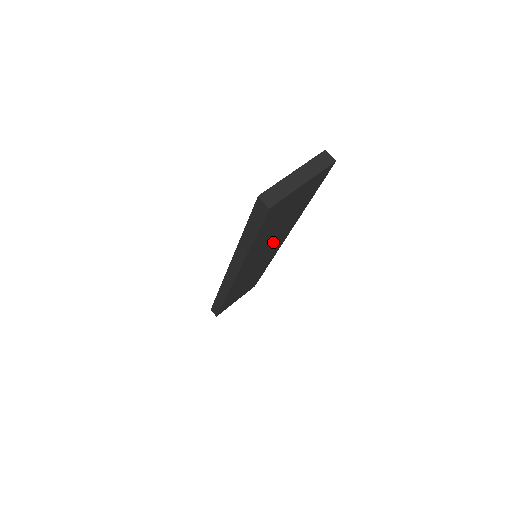
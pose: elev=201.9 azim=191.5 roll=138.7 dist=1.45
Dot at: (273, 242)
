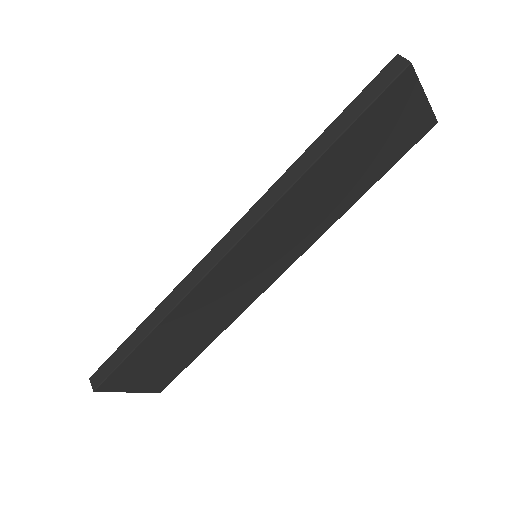
Dot at: (301, 228)
